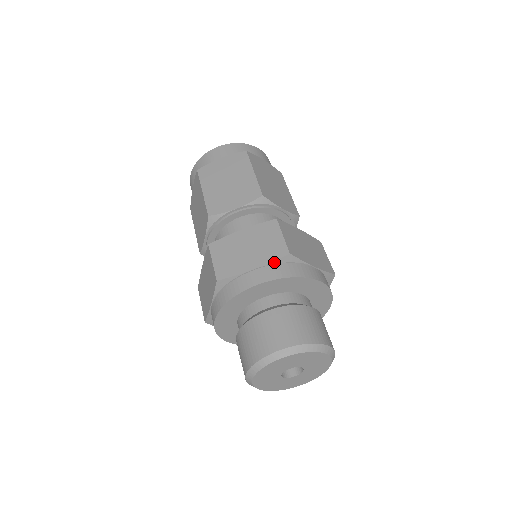
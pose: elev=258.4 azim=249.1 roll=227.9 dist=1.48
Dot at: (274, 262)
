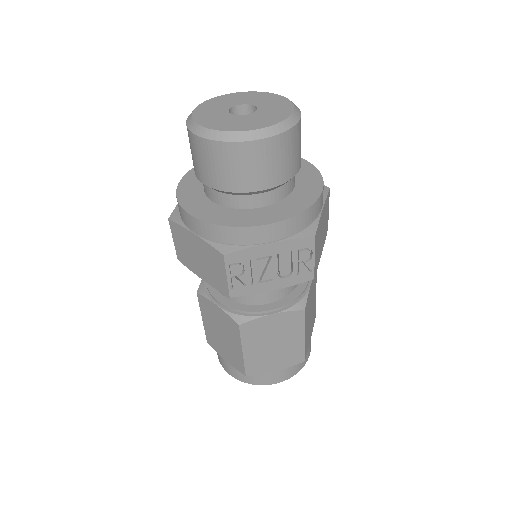
Dot at: occluded
